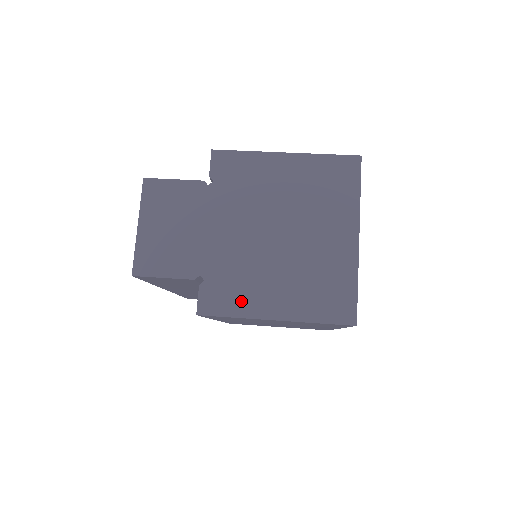
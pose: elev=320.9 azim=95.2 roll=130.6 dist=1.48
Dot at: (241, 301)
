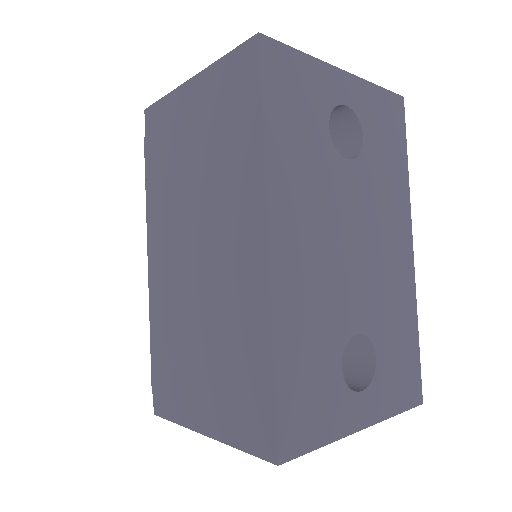
Dot at: occluded
